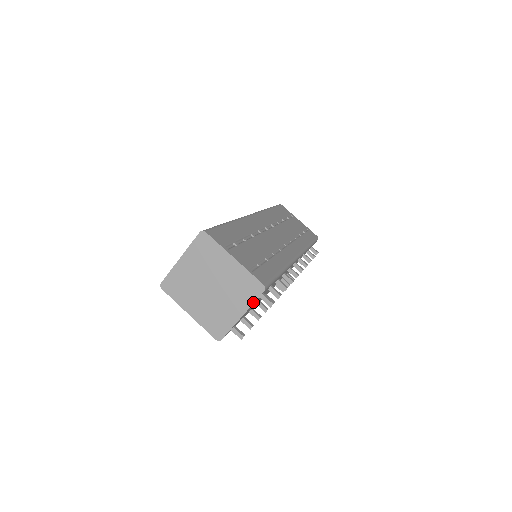
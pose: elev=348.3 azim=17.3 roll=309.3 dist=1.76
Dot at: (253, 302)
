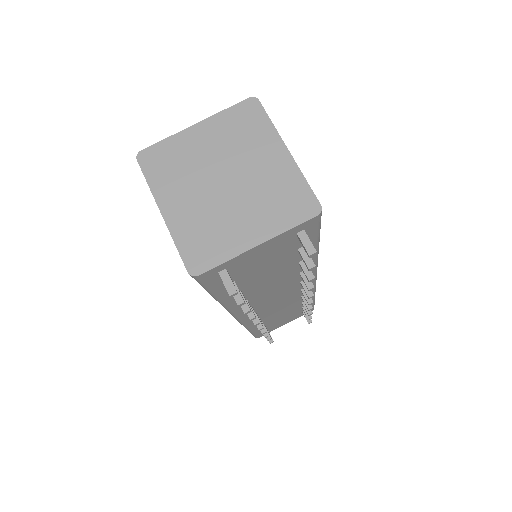
Dot at: (289, 227)
